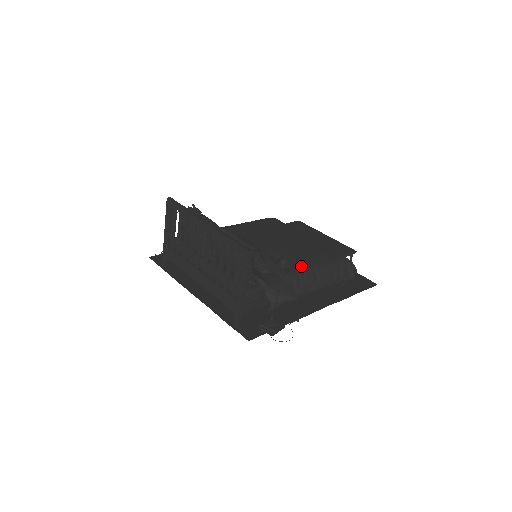
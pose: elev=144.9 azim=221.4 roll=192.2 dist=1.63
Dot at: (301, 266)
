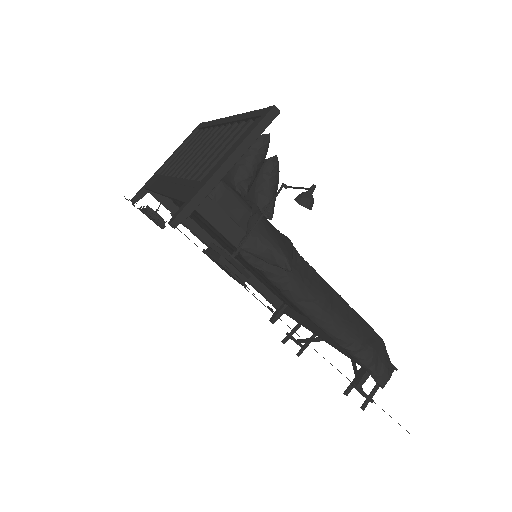
Dot at: occluded
